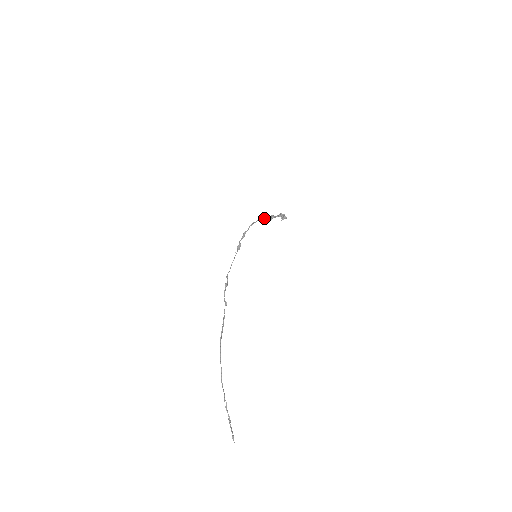
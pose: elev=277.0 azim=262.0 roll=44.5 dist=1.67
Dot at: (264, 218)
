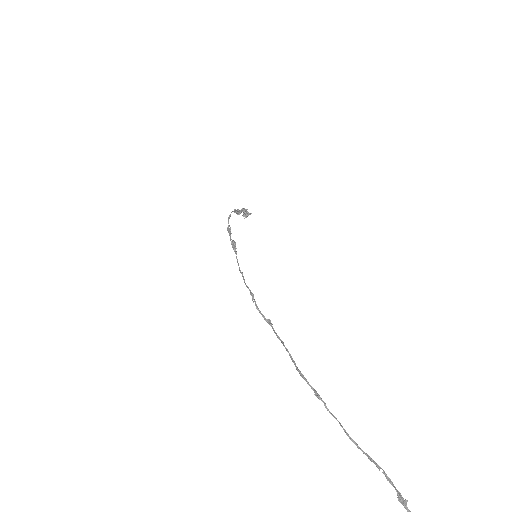
Dot at: (234, 211)
